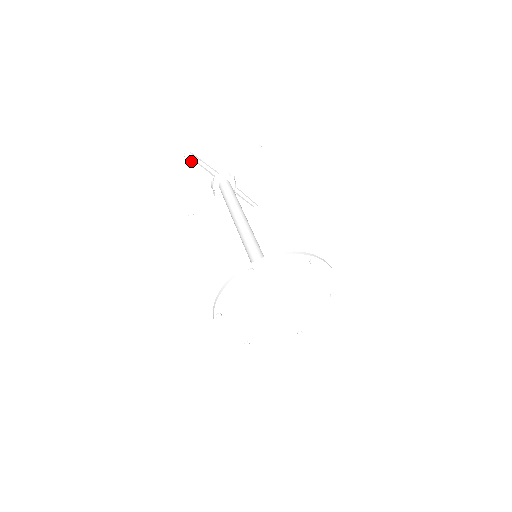
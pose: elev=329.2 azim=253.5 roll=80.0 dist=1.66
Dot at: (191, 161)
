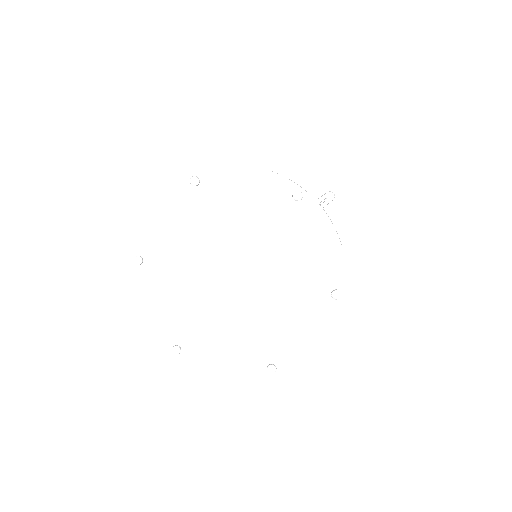
Dot at: occluded
